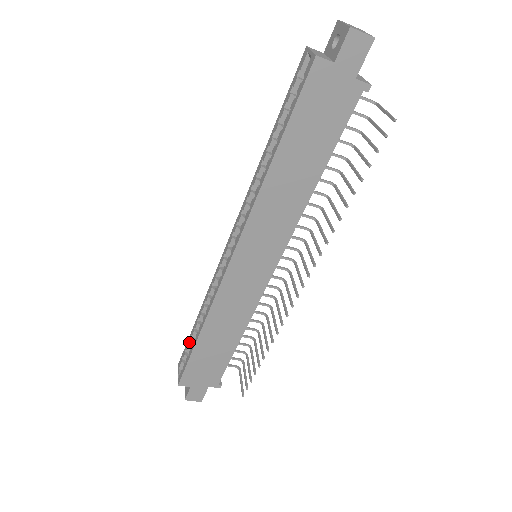
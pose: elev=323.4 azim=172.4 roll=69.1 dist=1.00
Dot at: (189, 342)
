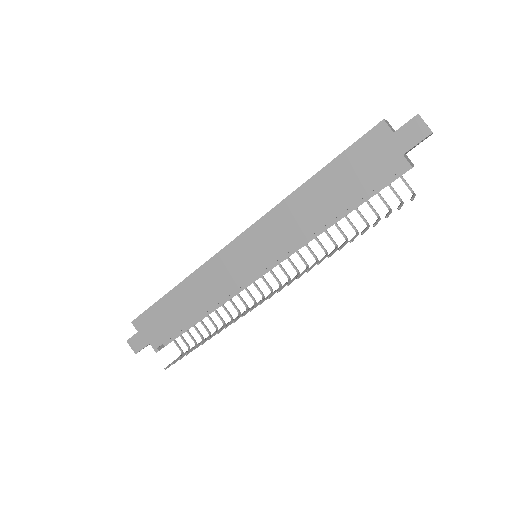
Dot at: occluded
